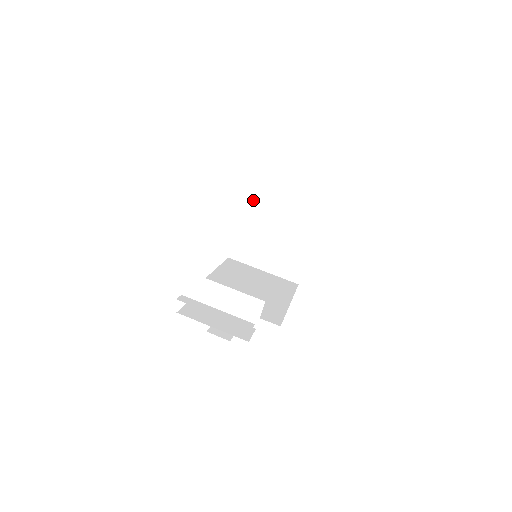
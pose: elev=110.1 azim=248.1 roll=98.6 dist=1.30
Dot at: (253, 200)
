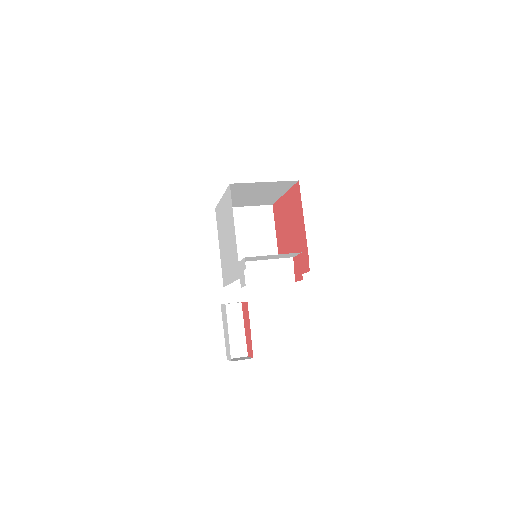
Dot at: occluded
